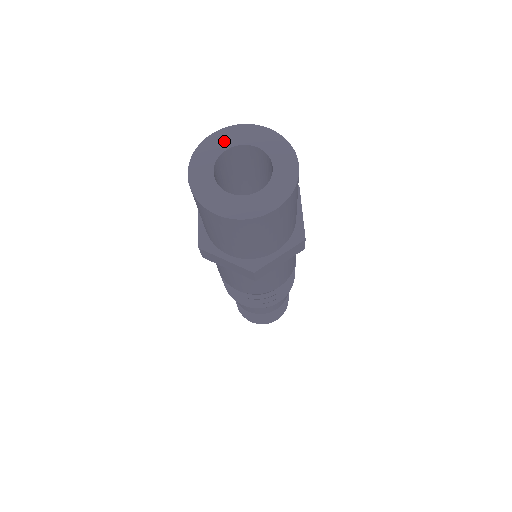
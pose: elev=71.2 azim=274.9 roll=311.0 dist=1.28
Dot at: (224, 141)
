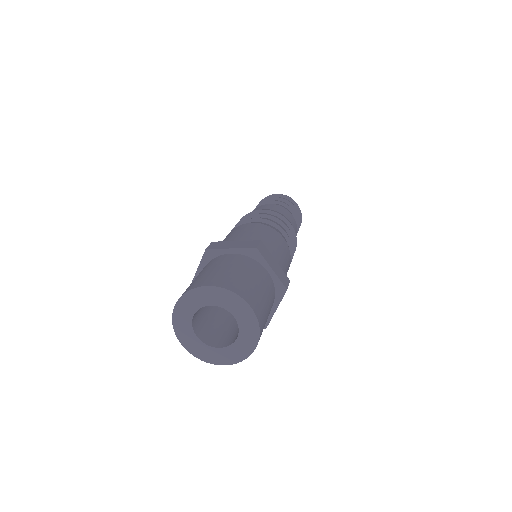
Dot at: (186, 311)
